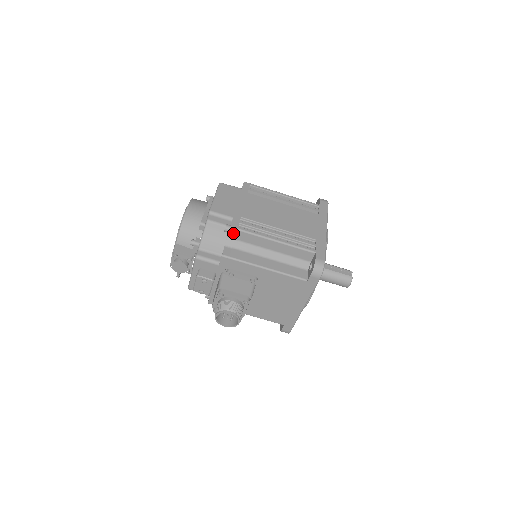
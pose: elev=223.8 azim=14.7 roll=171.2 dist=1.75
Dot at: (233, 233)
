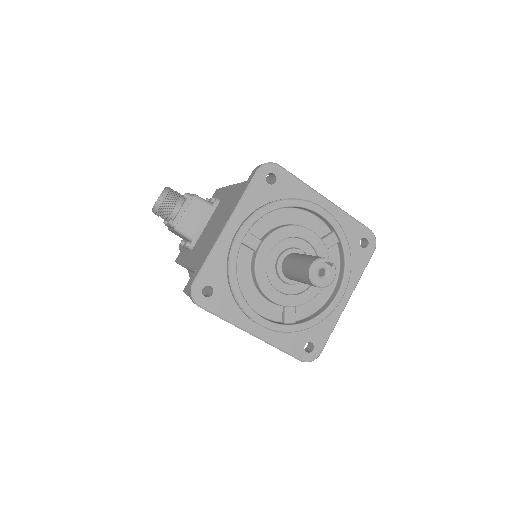
Dot at: occluded
